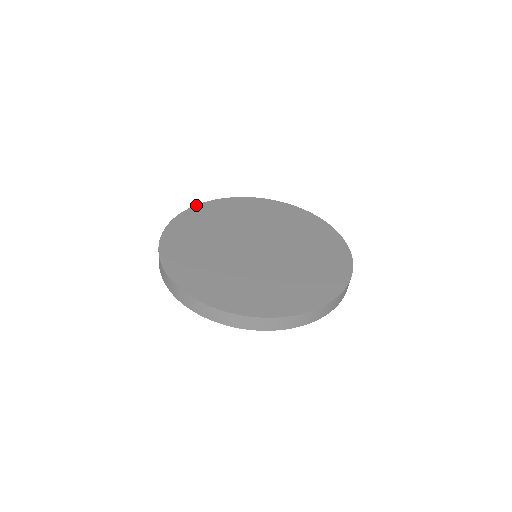
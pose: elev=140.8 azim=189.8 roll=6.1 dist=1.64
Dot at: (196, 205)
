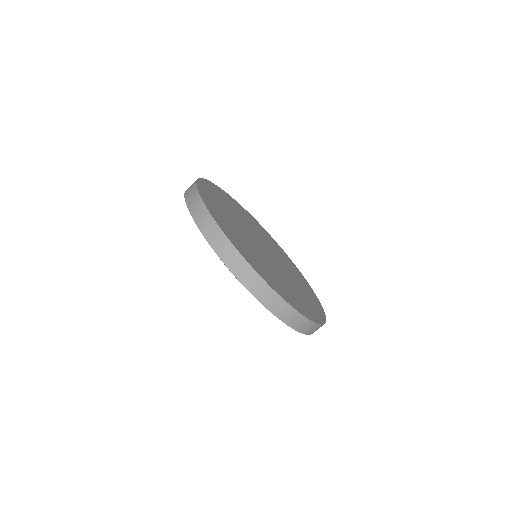
Dot at: occluded
